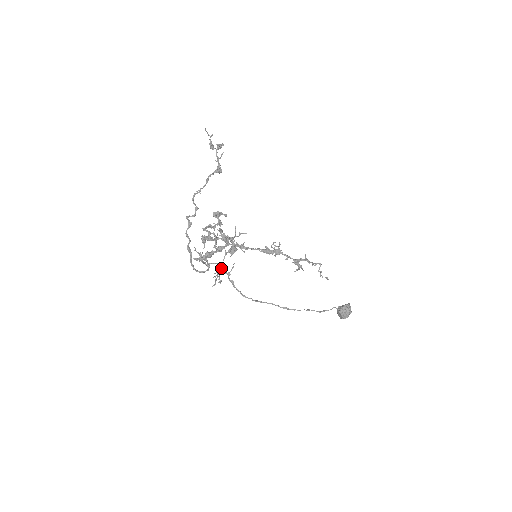
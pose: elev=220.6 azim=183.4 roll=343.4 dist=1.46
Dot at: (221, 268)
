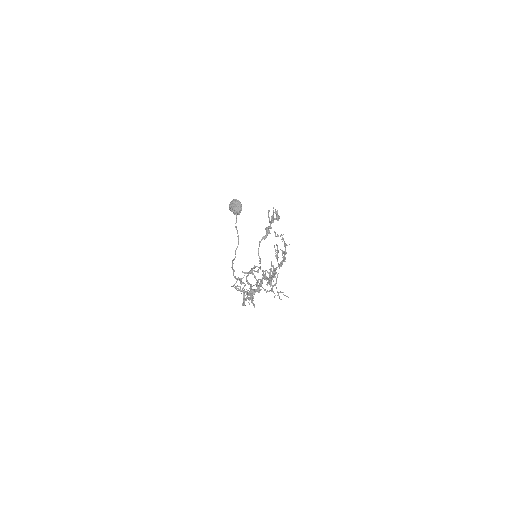
Dot at: (243, 283)
